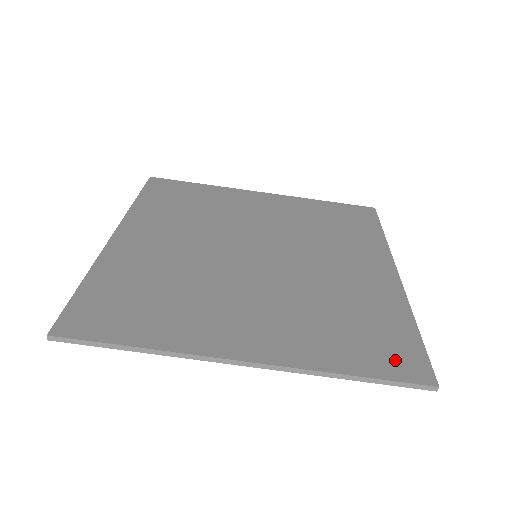
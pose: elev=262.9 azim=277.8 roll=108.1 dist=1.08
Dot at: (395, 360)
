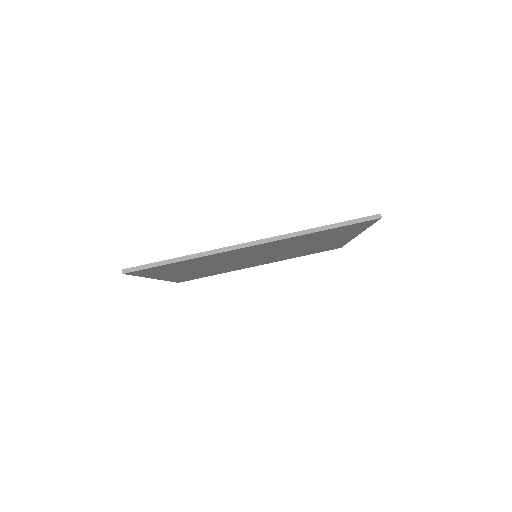
Dot at: occluded
